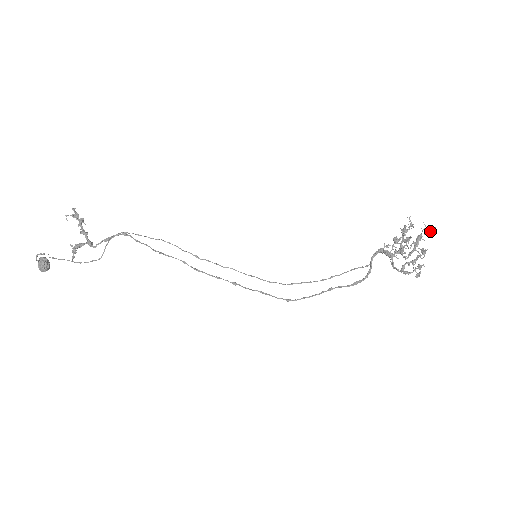
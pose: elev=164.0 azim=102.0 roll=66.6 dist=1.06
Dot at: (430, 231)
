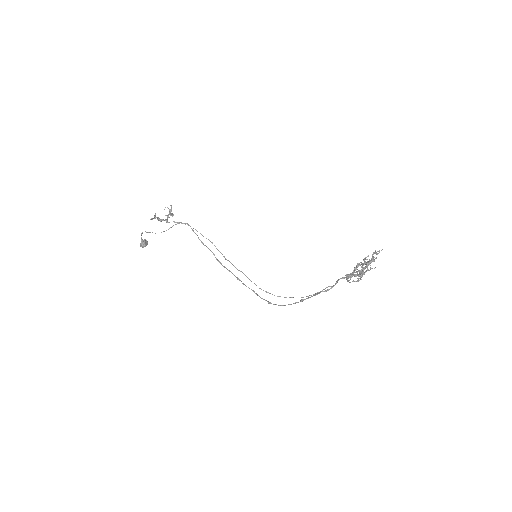
Dot at: occluded
